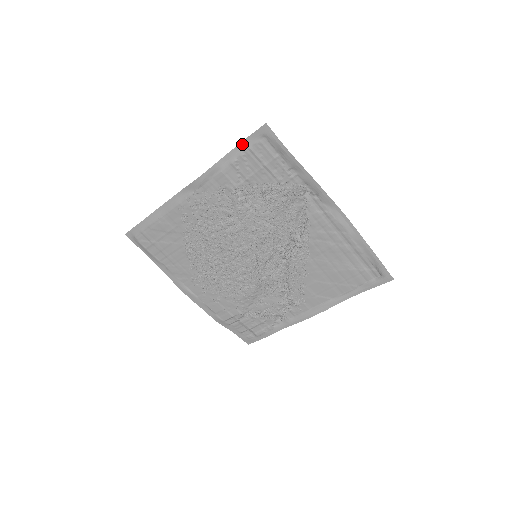
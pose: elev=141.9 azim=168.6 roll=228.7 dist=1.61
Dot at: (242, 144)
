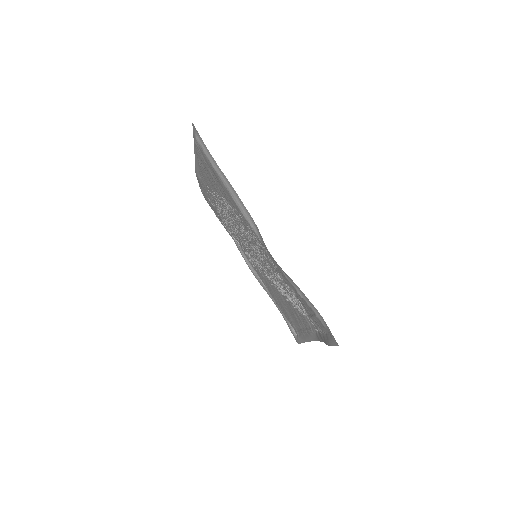
Dot at: (317, 310)
